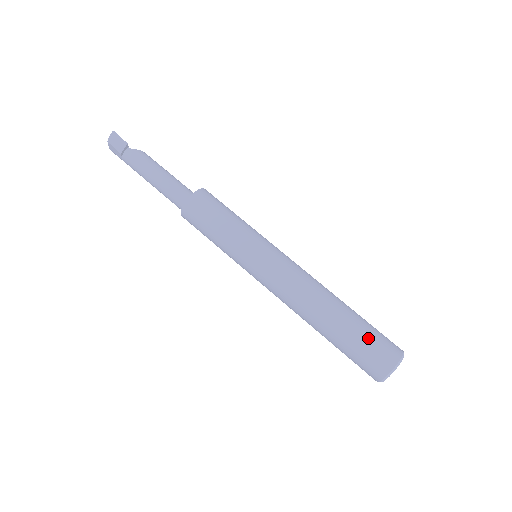
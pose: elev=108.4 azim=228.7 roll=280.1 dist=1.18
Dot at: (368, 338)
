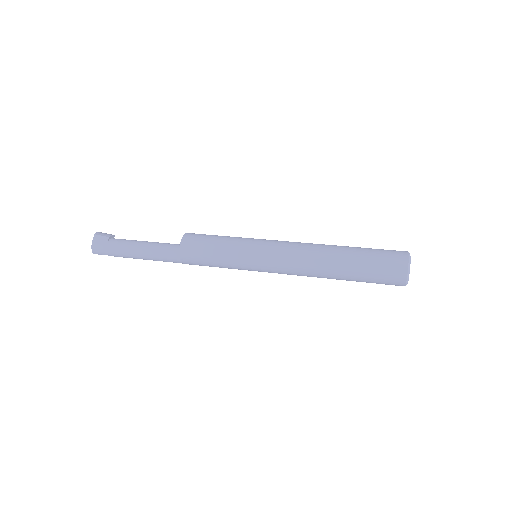
Dot at: occluded
